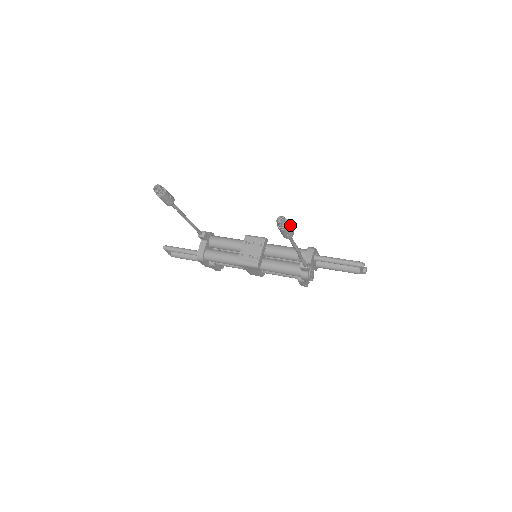
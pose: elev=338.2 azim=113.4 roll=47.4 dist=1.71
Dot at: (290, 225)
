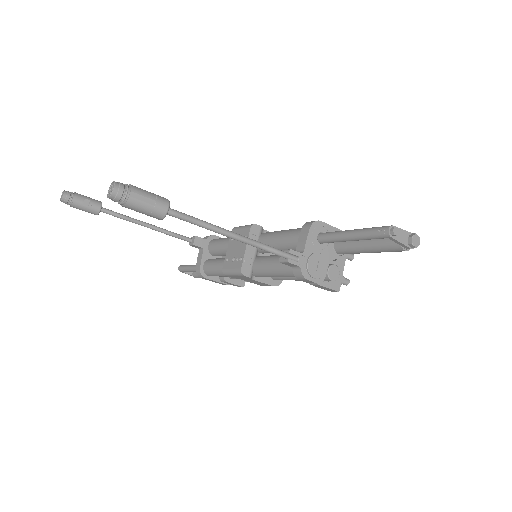
Dot at: (140, 194)
